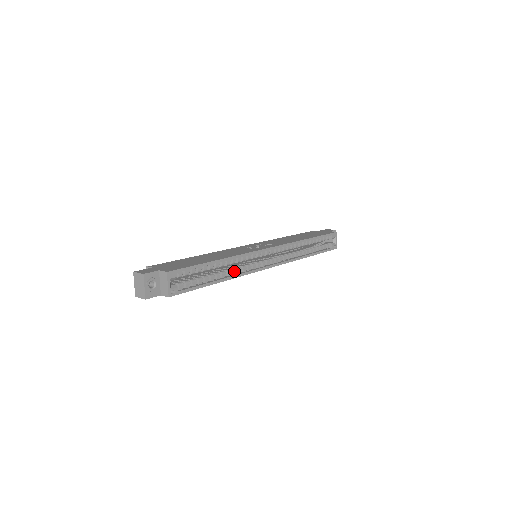
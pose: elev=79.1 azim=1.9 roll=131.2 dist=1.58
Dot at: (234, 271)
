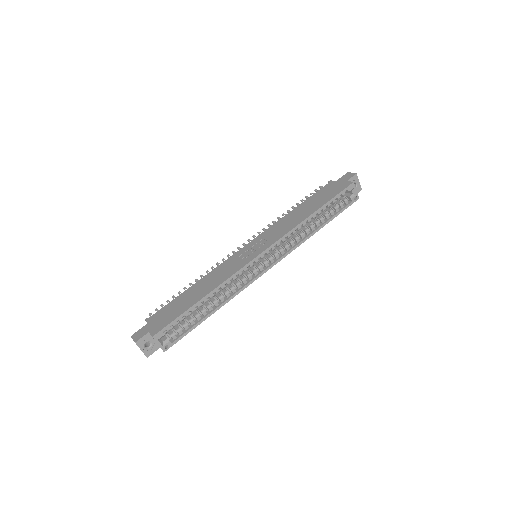
Dot at: (227, 294)
